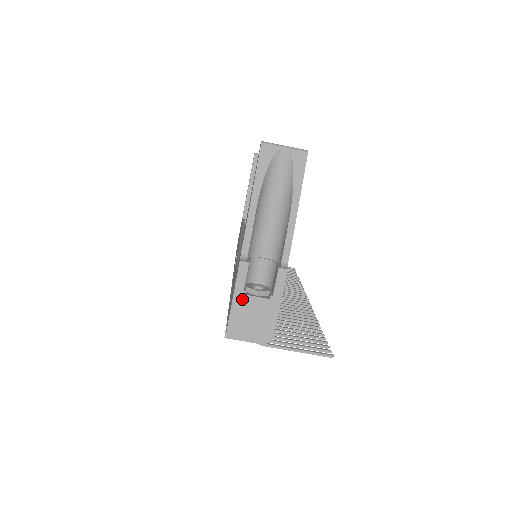
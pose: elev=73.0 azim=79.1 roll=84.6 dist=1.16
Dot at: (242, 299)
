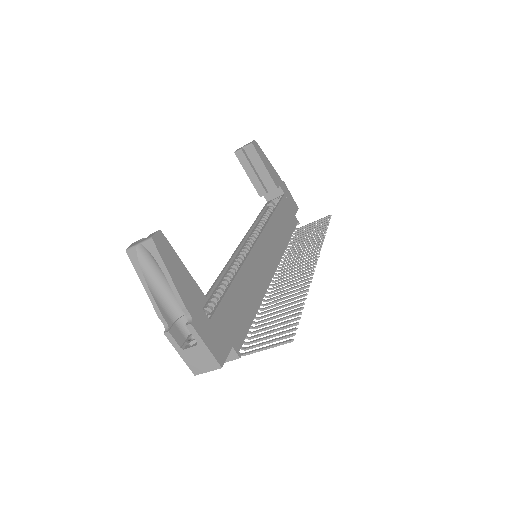
Dot at: (184, 353)
